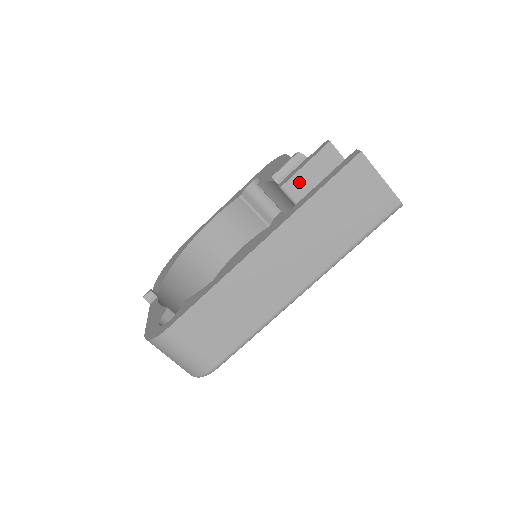
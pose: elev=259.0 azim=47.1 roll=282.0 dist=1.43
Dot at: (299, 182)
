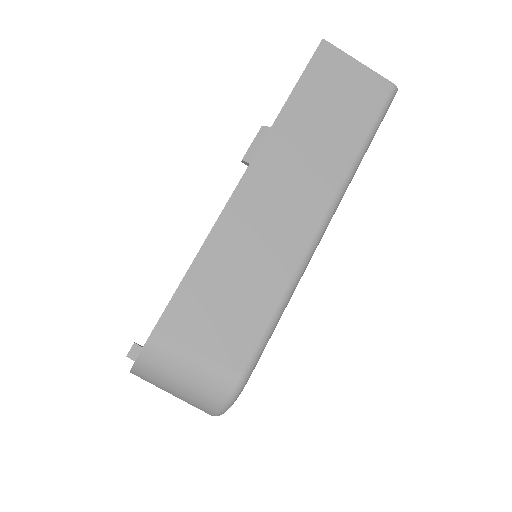
Dot at: occluded
